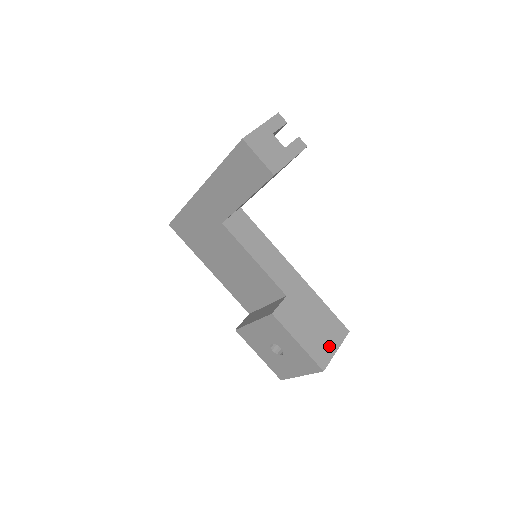
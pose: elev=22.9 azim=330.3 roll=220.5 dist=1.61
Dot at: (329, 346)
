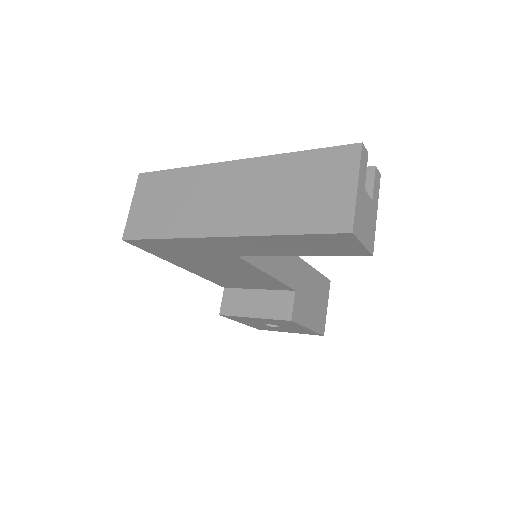
Dot at: (323, 309)
